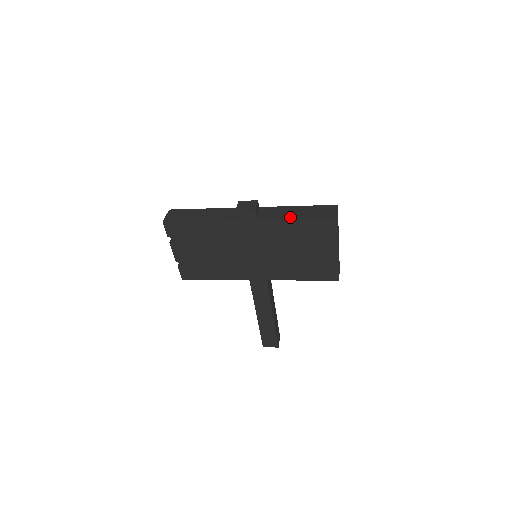
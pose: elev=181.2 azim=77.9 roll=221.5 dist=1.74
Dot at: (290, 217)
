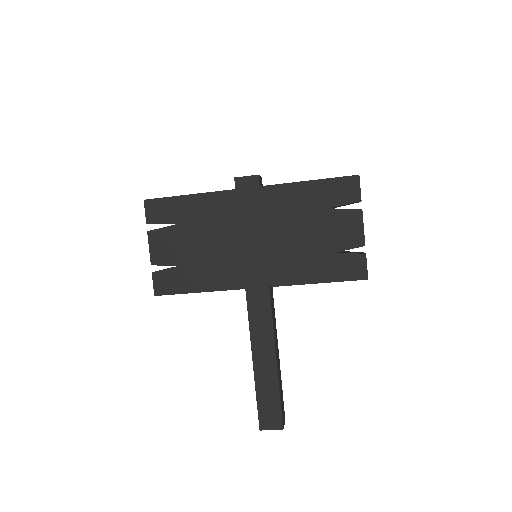
Dot at: (301, 181)
